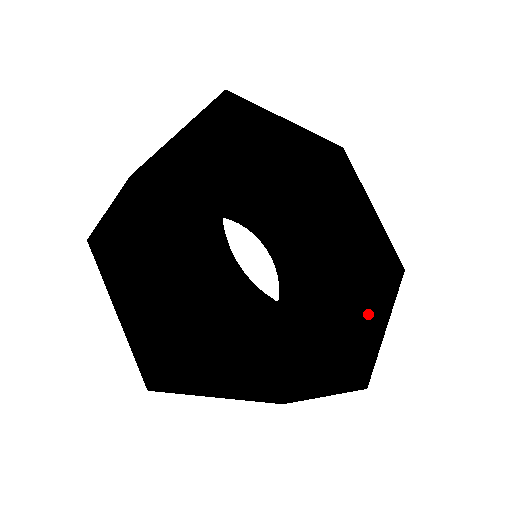
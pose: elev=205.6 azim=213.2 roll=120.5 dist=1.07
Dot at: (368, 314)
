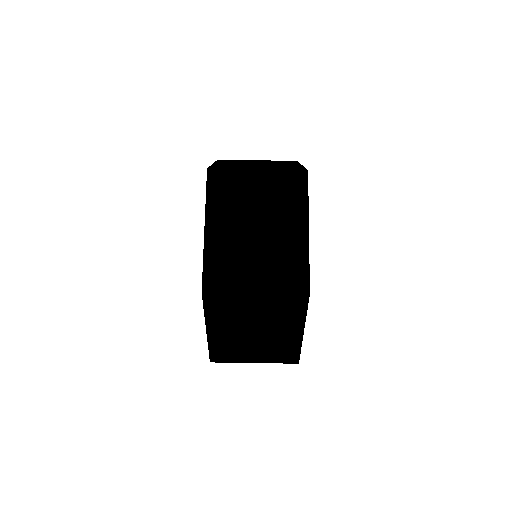
Dot at: occluded
